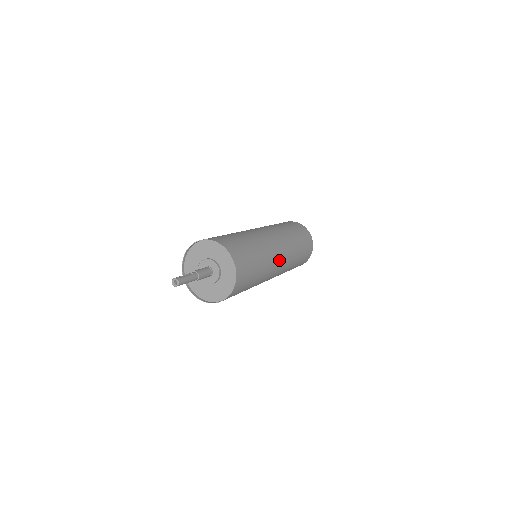
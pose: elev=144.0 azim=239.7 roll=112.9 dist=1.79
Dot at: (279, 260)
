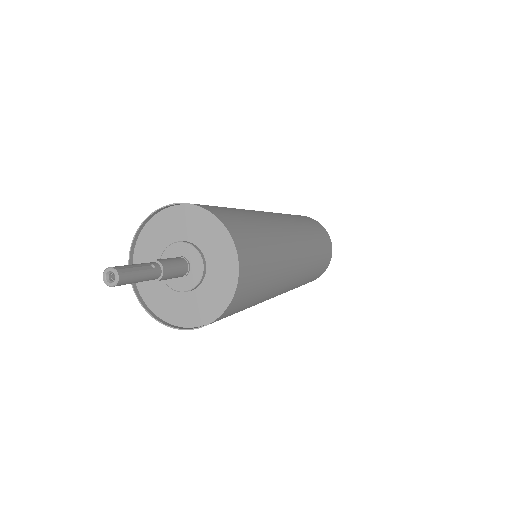
Dot at: (287, 286)
